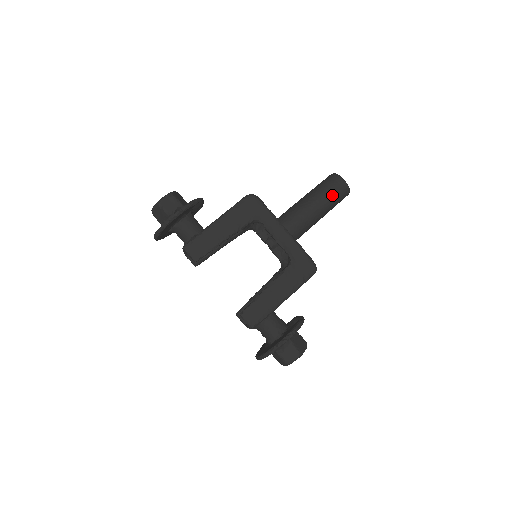
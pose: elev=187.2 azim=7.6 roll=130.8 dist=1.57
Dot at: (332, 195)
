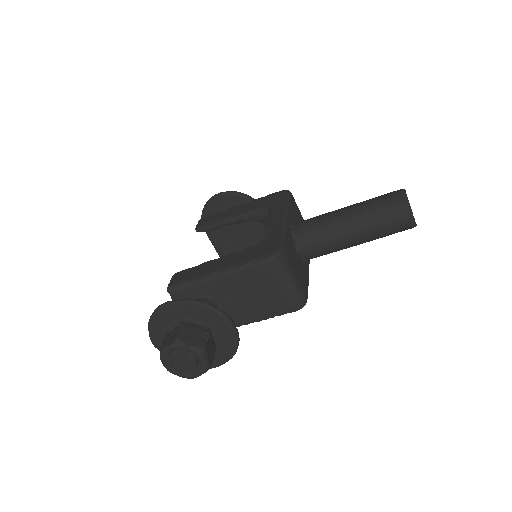
Dot at: (375, 203)
